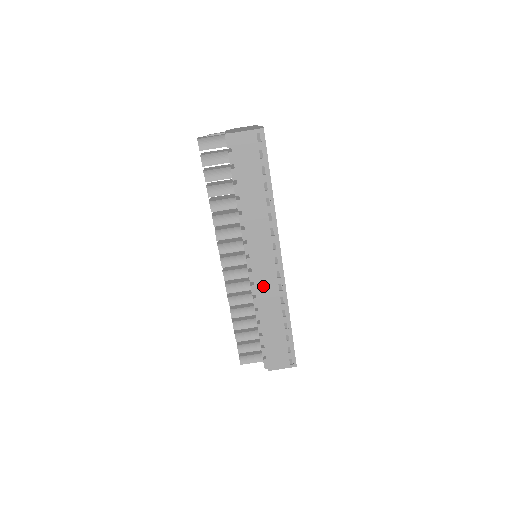
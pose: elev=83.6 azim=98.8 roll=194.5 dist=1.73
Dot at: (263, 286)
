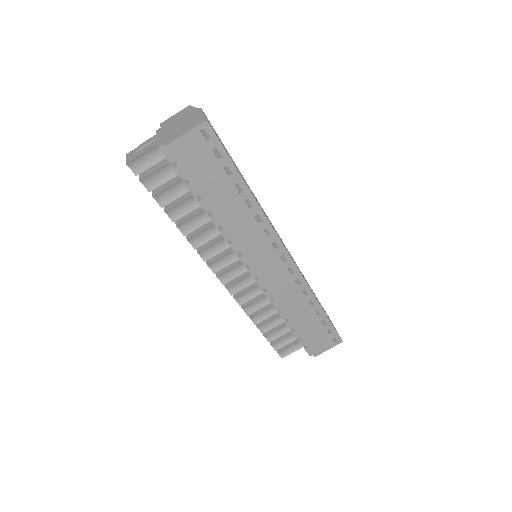
Dot at: (278, 289)
